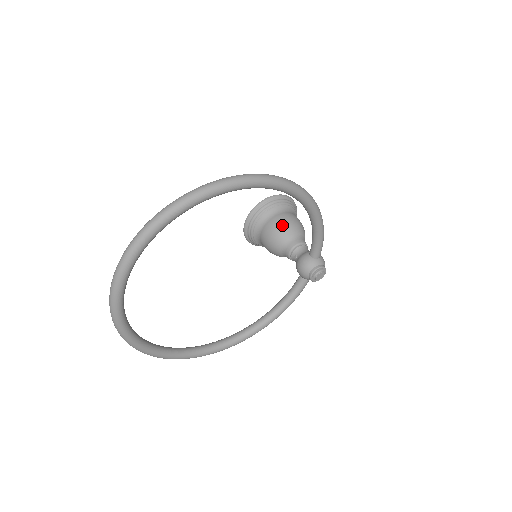
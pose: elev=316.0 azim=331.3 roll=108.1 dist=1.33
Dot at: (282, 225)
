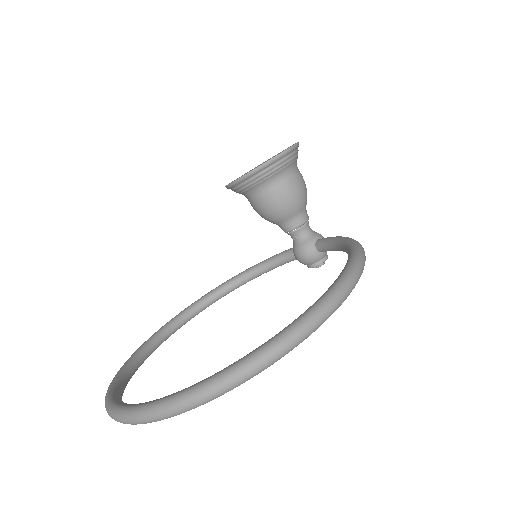
Dot at: (287, 201)
